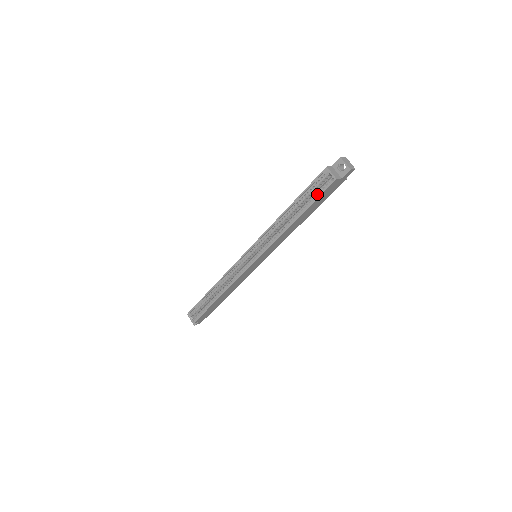
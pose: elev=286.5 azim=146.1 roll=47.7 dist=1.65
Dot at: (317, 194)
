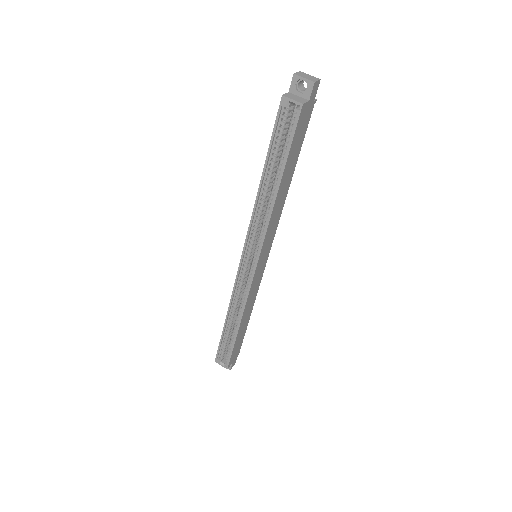
Dot at: (288, 138)
